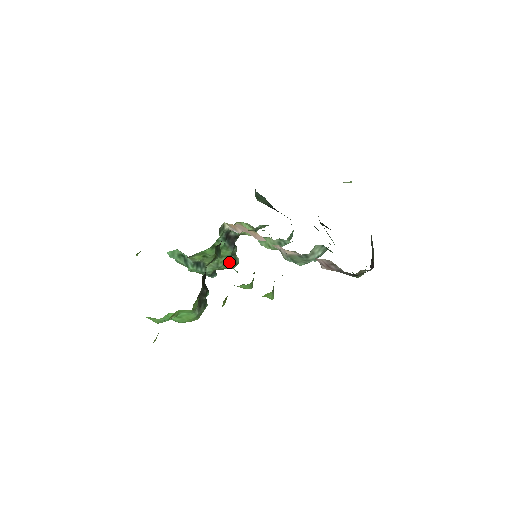
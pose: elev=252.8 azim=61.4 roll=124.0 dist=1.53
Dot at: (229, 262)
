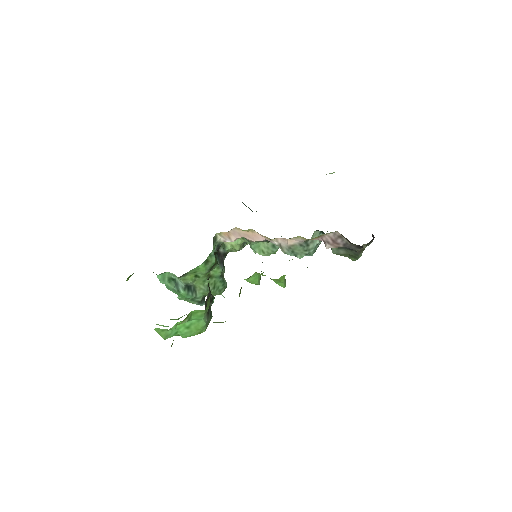
Dot at: (218, 285)
